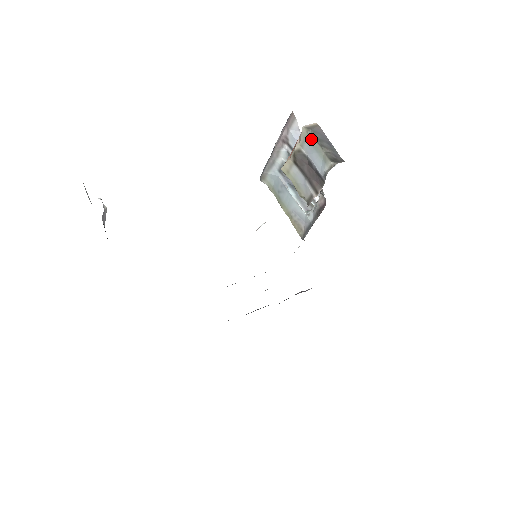
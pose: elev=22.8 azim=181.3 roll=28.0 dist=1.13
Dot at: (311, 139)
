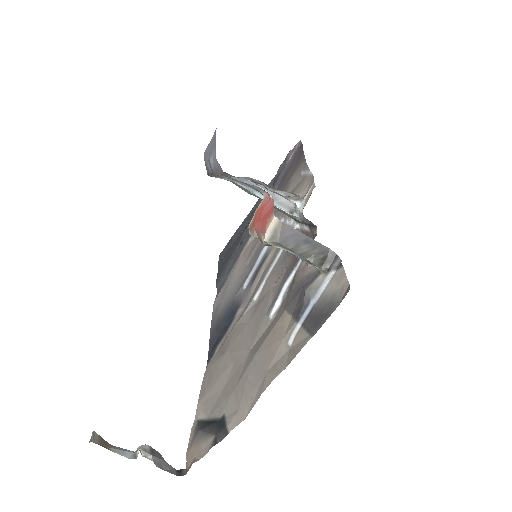
Dot at: occluded
